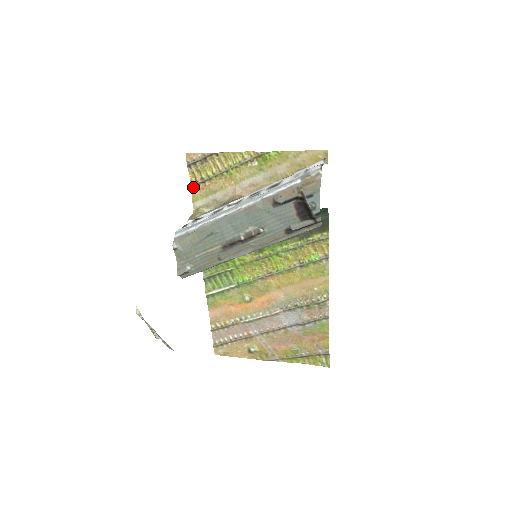
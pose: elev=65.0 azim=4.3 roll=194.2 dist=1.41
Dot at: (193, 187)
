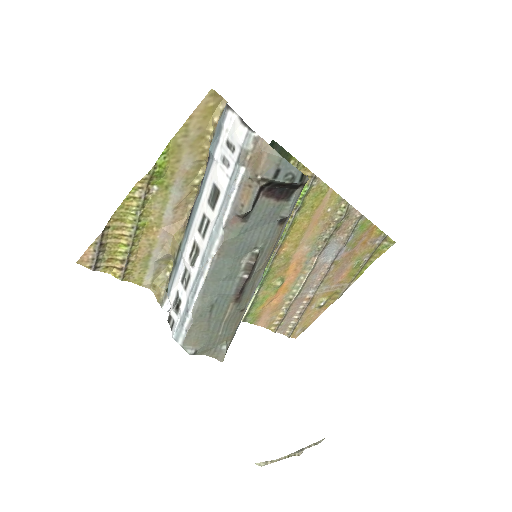
Dot at: (124, 277)
